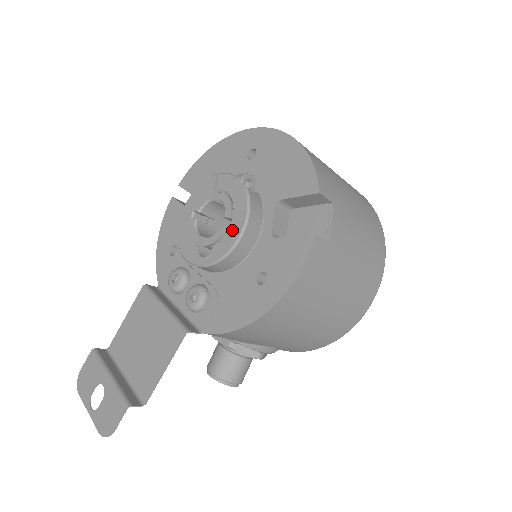
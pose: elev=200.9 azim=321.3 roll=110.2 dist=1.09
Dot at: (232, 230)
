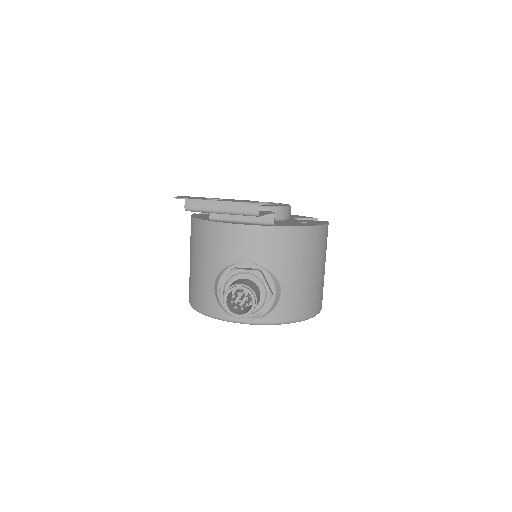
Dot at: occluded
